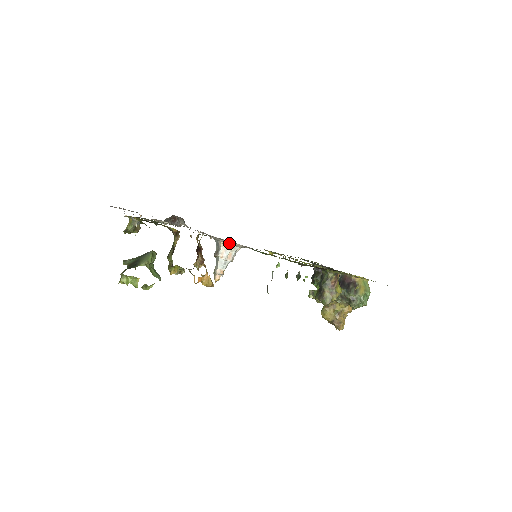
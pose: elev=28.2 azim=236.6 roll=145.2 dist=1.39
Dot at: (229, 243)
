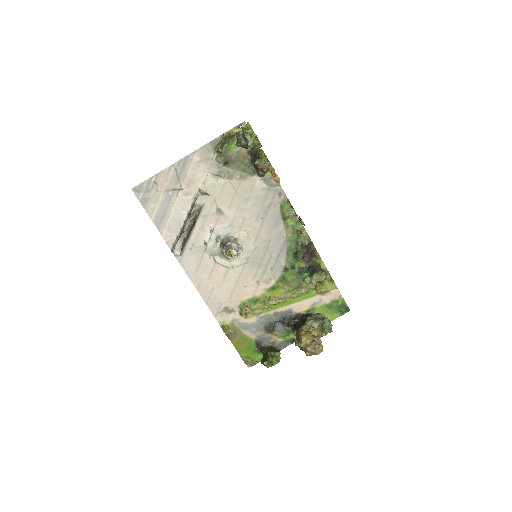
Dot at: (239, 237)
